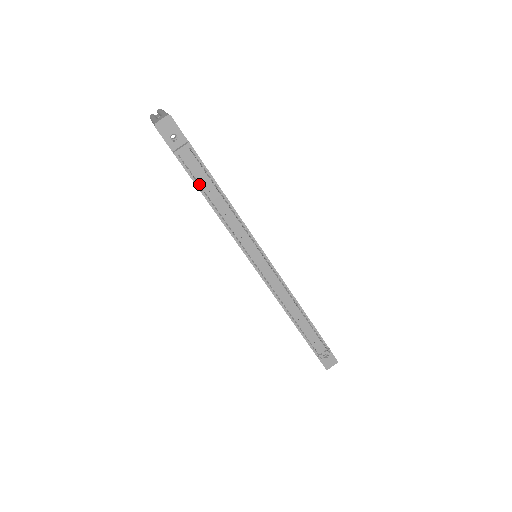
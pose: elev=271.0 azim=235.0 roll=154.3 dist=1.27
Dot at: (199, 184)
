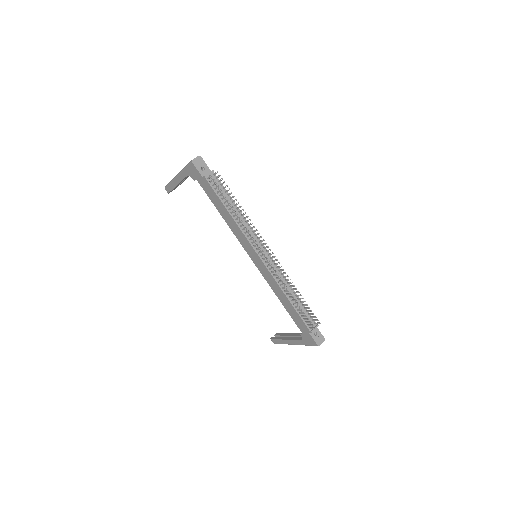
Dot at: (222, 193)
